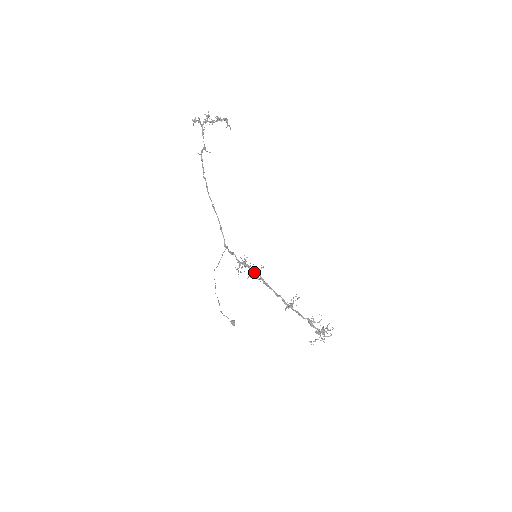
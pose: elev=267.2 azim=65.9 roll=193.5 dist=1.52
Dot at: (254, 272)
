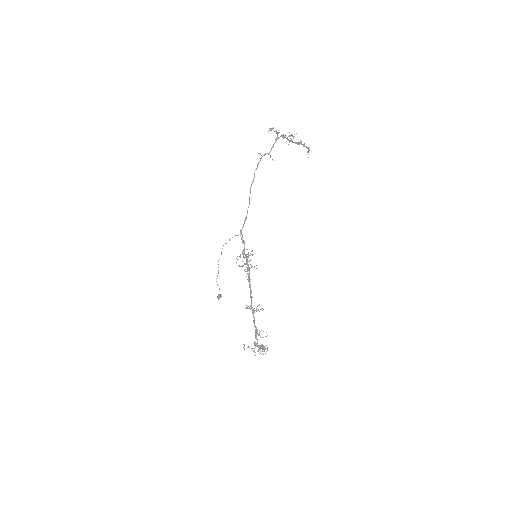
Dot at: (248, 266)
